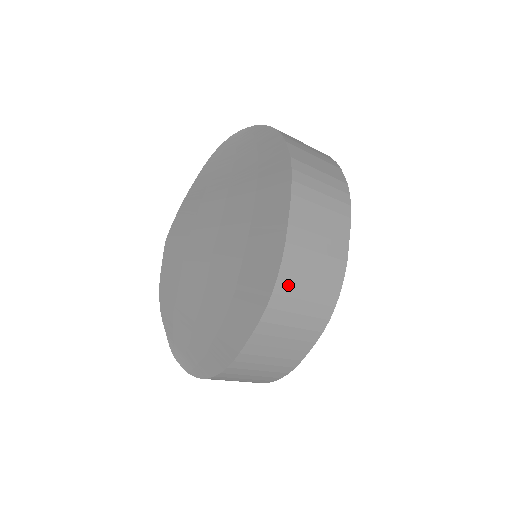
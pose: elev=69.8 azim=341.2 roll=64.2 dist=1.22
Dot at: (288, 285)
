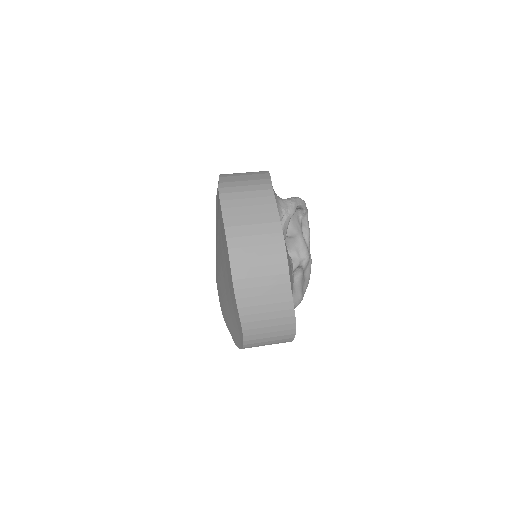
Dot at: (239, 251)
